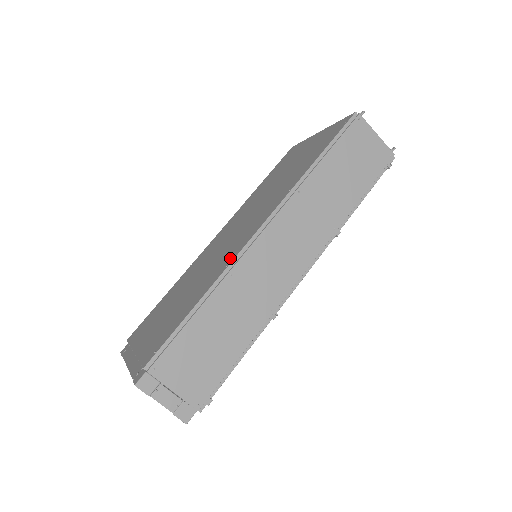
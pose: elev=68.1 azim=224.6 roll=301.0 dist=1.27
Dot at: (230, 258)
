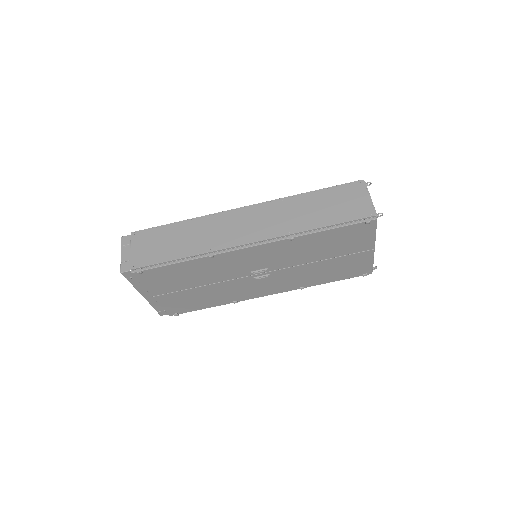
Dot at: occluded
